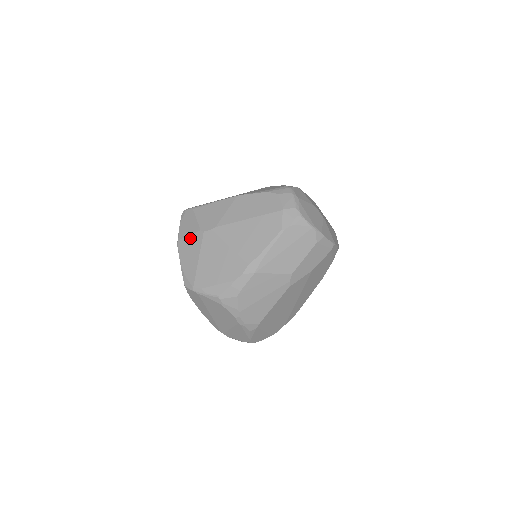
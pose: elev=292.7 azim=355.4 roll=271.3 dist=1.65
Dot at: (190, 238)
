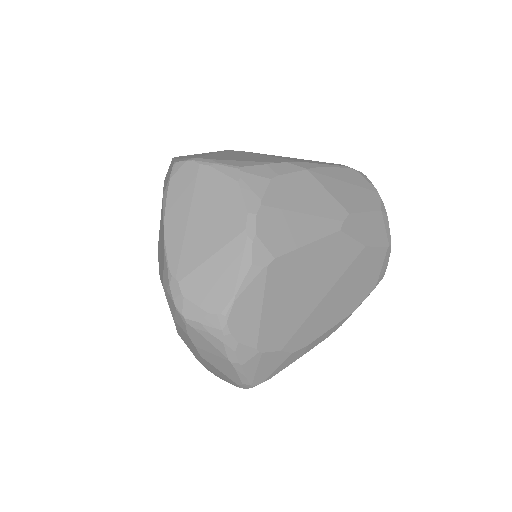
Dot at: occluded
